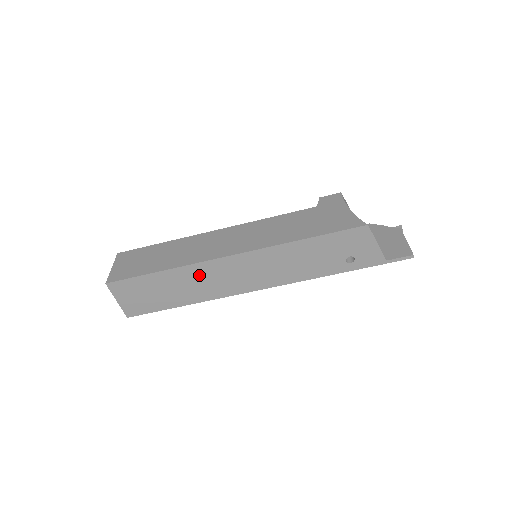
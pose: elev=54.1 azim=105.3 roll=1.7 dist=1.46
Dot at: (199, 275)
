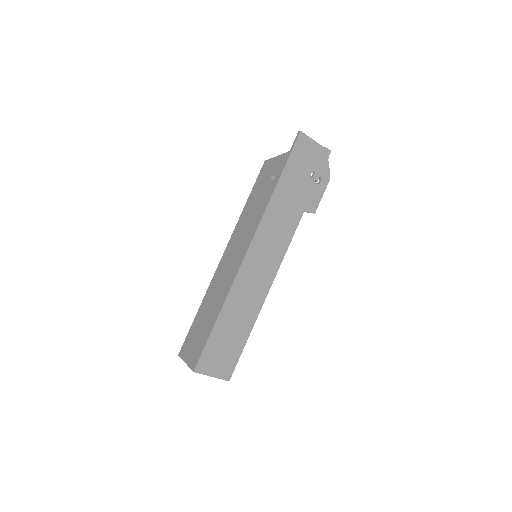
Dot at: (215, 288)
